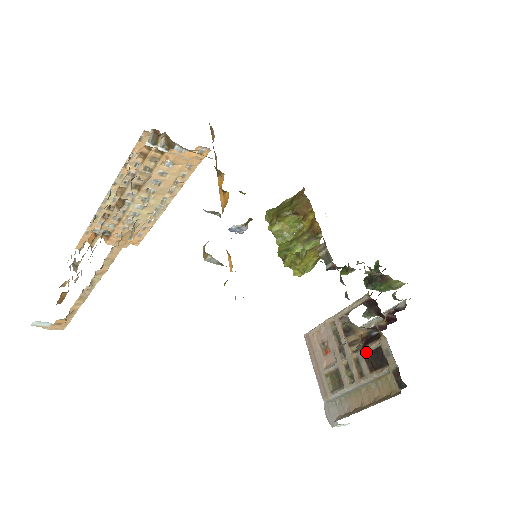
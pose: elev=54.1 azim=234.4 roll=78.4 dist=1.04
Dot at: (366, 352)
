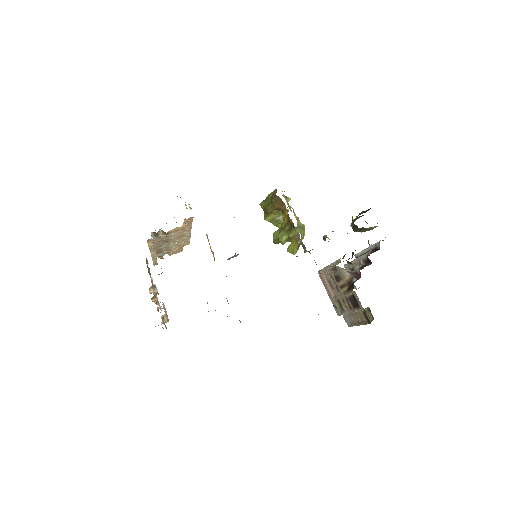
Dot at: occluded
